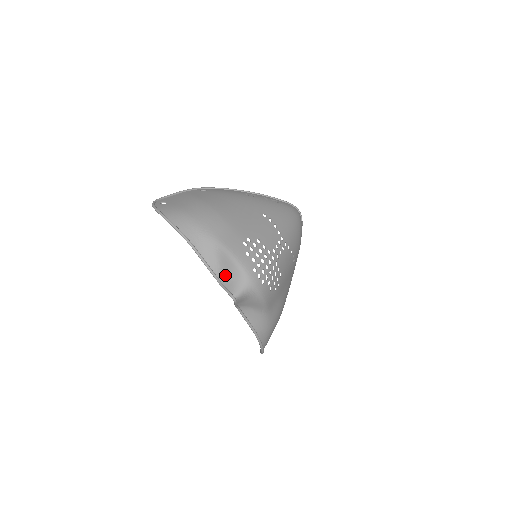
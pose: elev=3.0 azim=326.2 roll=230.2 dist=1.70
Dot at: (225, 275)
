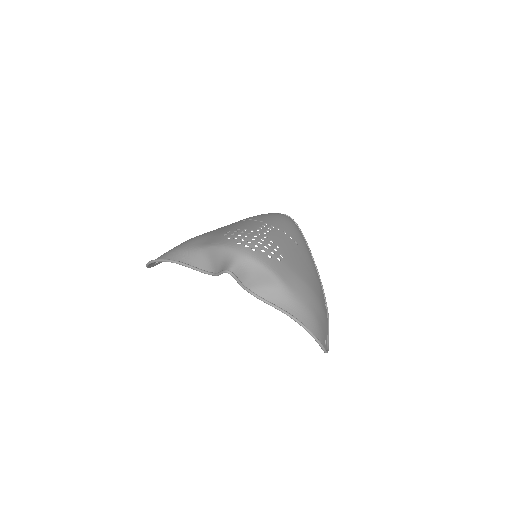
Dot at: (217, 265)
